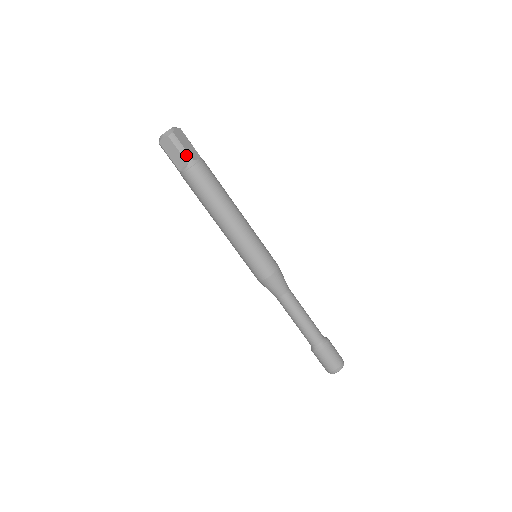
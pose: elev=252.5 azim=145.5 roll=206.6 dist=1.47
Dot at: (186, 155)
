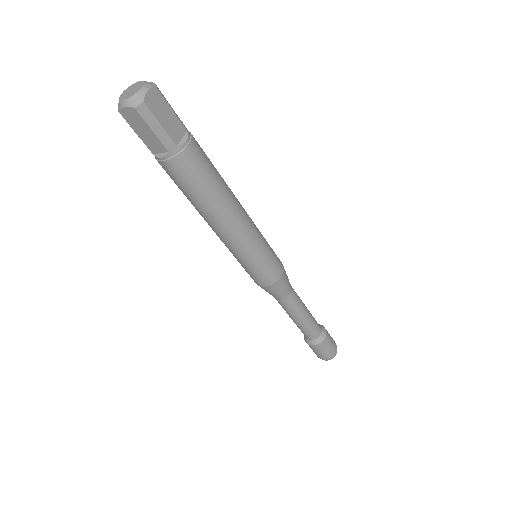
Dot at: (165, 138)
